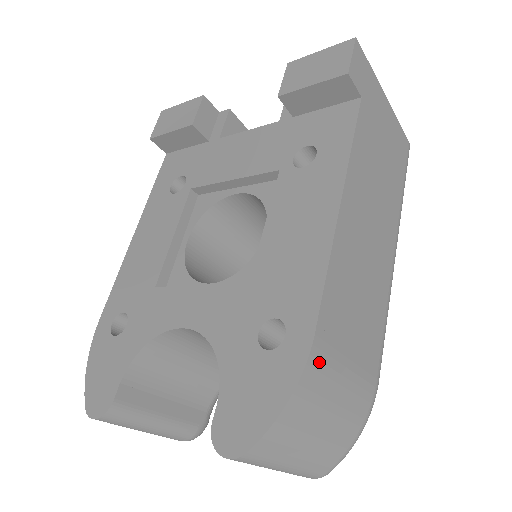
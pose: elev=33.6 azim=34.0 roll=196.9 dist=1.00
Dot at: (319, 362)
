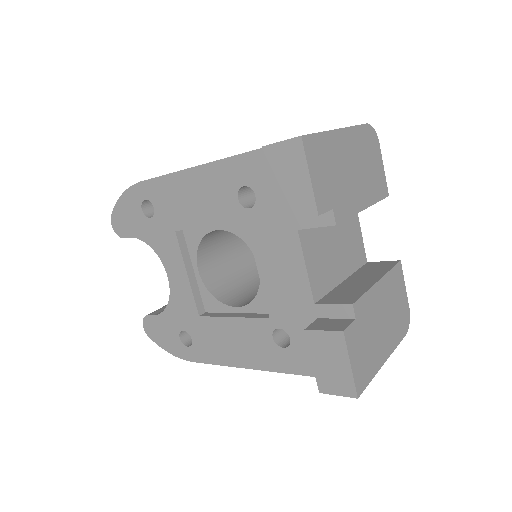
Dot at: occluded
